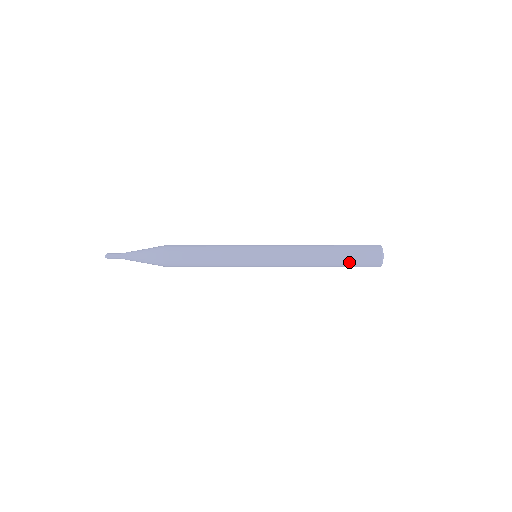
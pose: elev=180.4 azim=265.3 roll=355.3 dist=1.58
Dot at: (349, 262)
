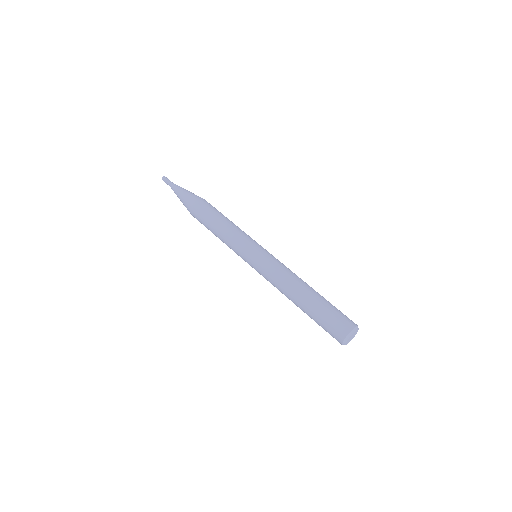
Dot at: (317, 323)
